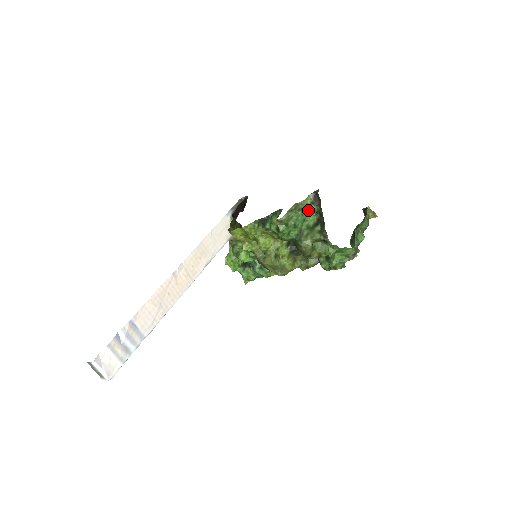
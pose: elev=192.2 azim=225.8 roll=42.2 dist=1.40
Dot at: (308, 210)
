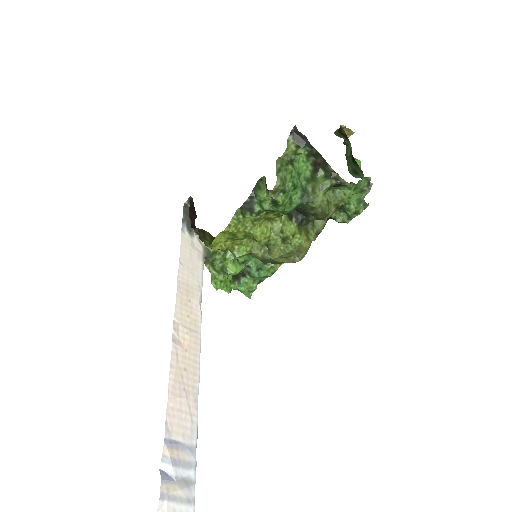
Dot at: (295, 159)
